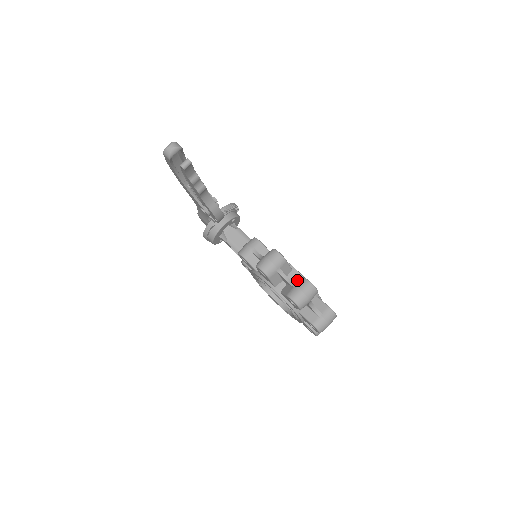
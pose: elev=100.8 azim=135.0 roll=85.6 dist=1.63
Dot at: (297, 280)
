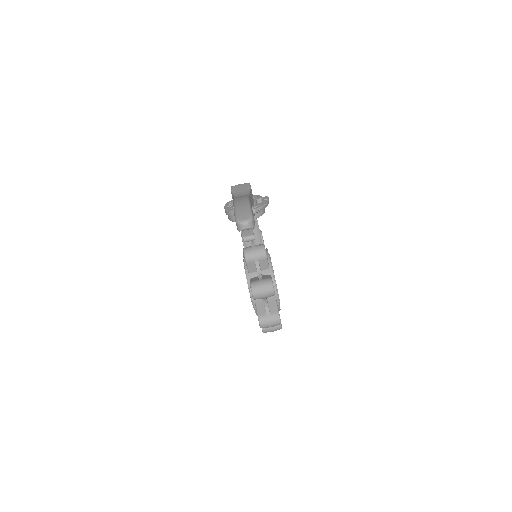
Dot at: (273, 309)
